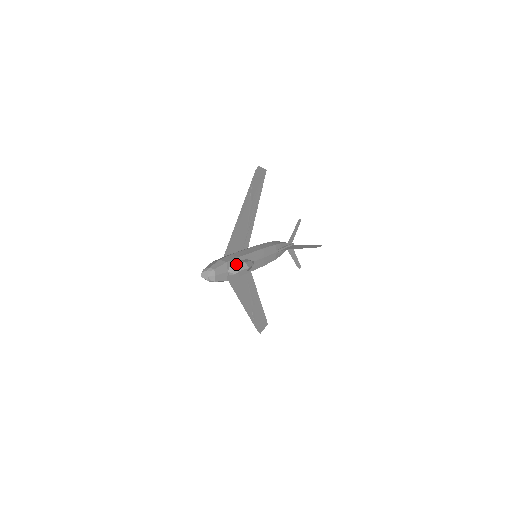
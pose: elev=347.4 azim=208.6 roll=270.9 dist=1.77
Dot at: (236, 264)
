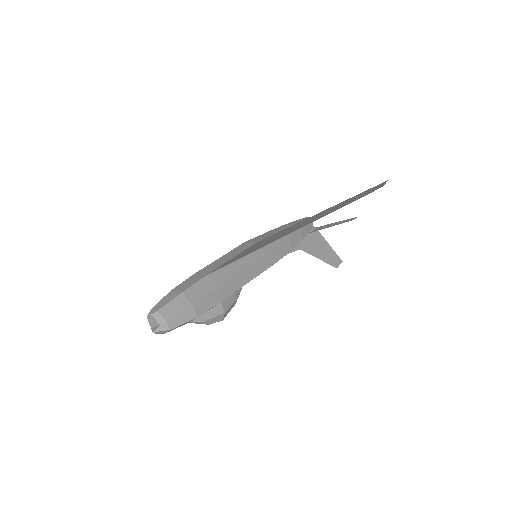
Dot at: (210, 314)
